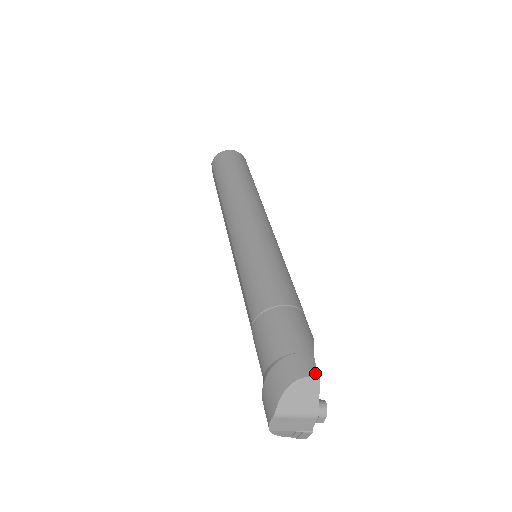
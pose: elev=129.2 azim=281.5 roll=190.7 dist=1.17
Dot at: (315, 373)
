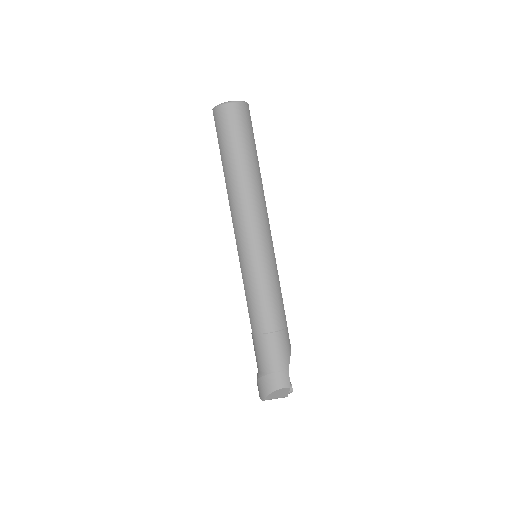
Dot at: (288, 384)
